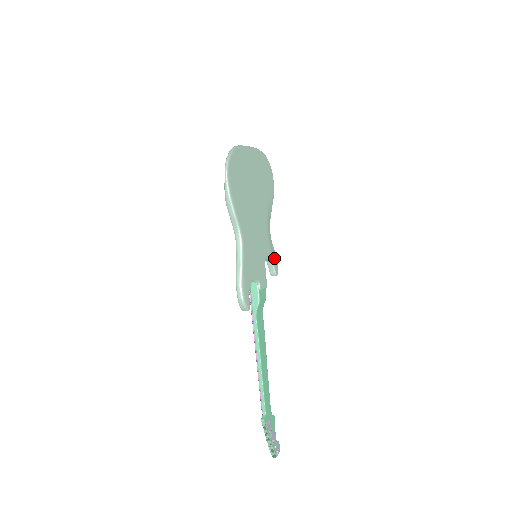
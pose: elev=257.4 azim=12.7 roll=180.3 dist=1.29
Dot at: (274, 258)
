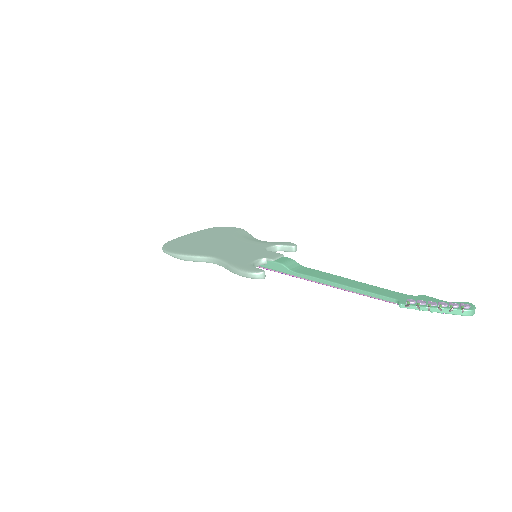
Dot at: (280, 244)
